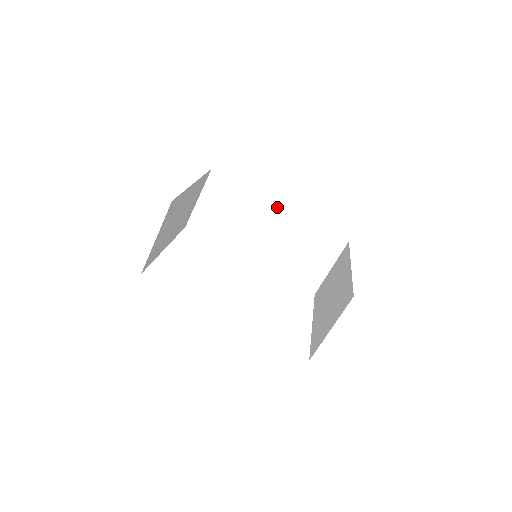
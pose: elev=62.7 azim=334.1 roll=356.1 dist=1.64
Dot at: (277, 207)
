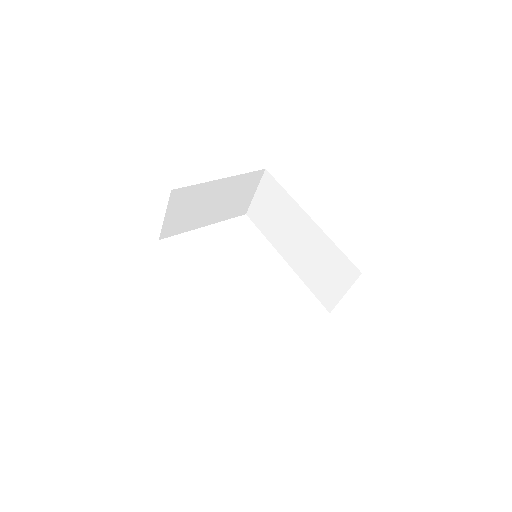
Dot at: (308, 218)
